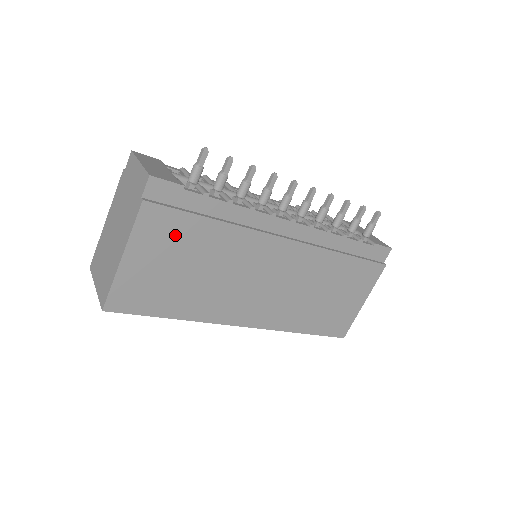
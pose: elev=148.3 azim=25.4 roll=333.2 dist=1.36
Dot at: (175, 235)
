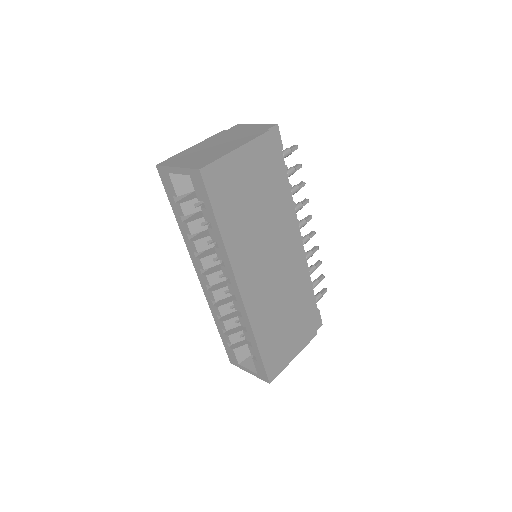
Dot at: (264, 170)
